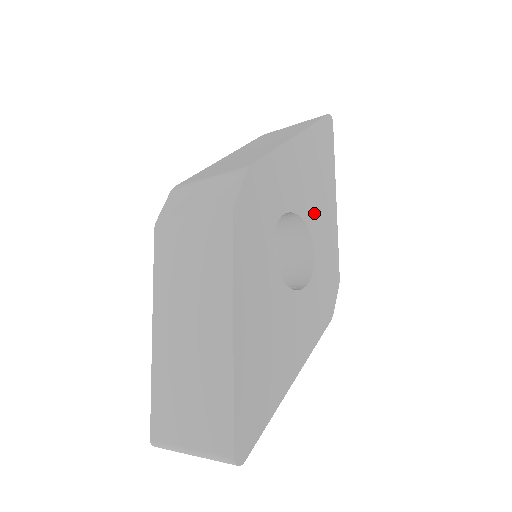
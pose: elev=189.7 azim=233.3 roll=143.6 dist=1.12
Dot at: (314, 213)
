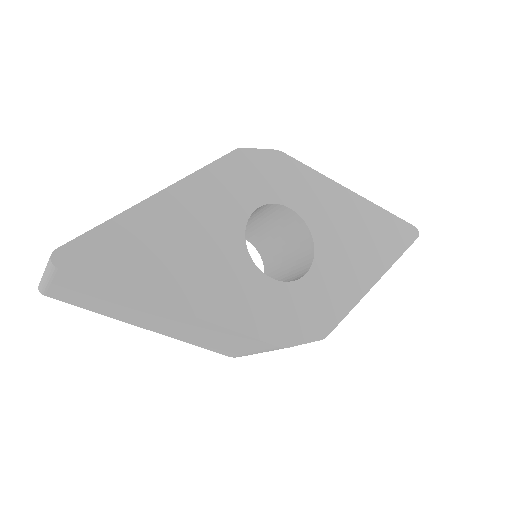
Dot at: (333, 253)
